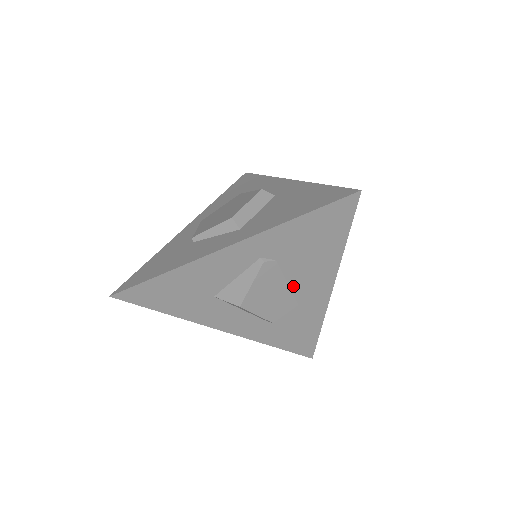
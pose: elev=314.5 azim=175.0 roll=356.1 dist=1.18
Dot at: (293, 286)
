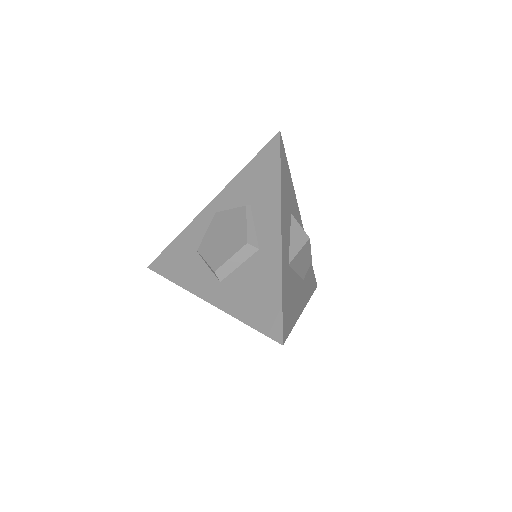
Dot at: occluded
